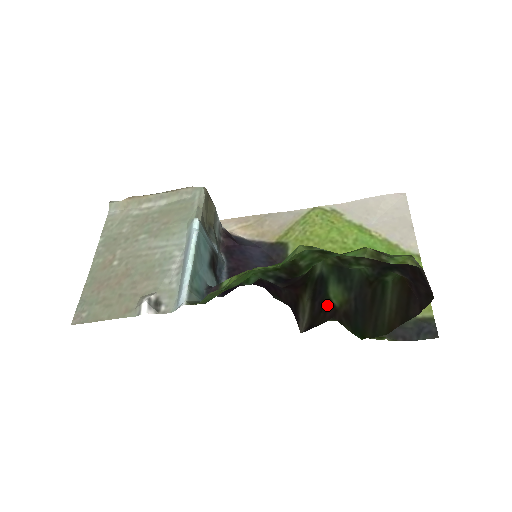
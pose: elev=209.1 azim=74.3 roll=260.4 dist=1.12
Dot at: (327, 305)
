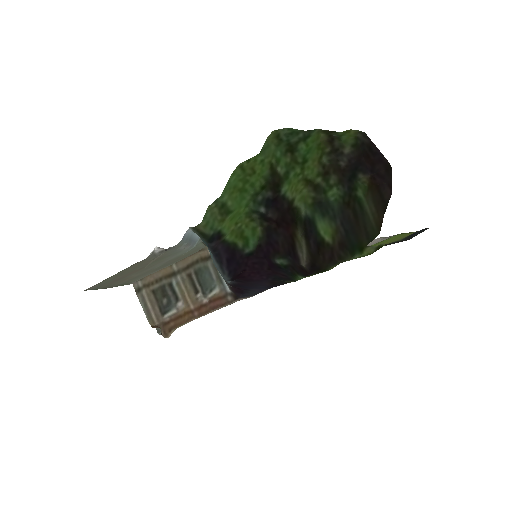
Dot at: (322, 246)
